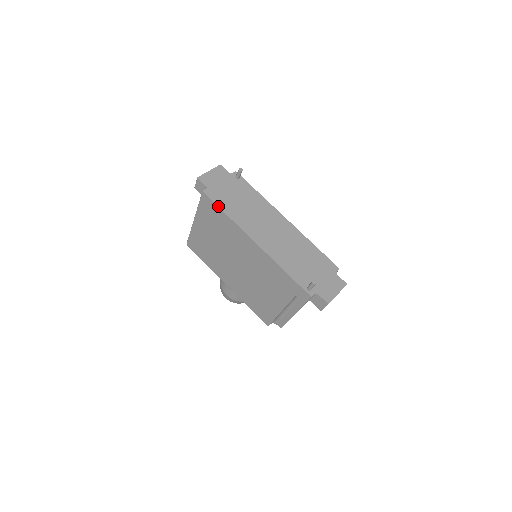
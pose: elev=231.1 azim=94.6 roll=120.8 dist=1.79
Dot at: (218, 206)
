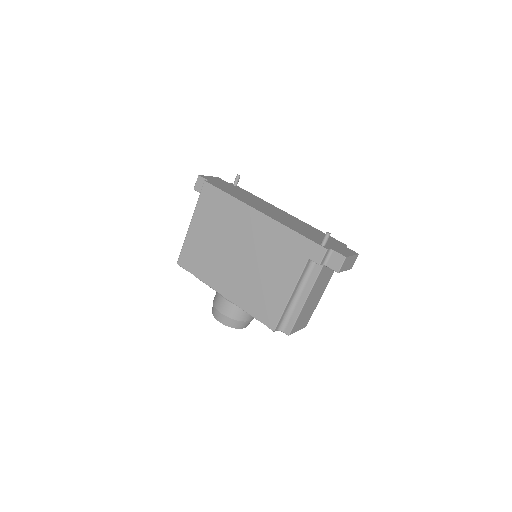
Dot at: (221, 189)
